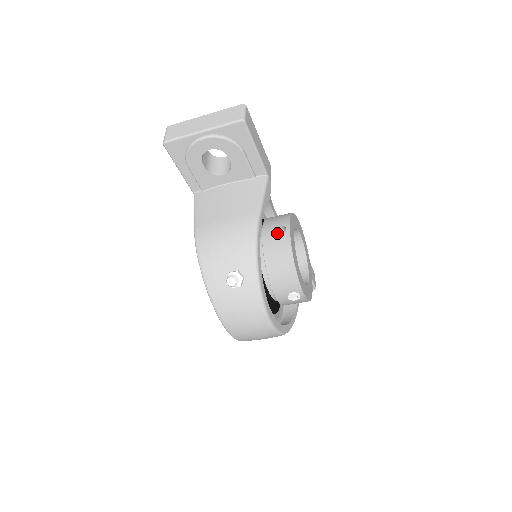
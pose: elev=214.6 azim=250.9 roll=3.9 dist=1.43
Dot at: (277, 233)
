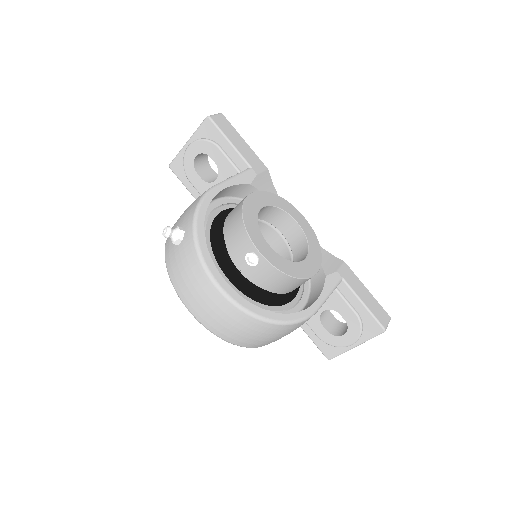
Dot at: occluded
